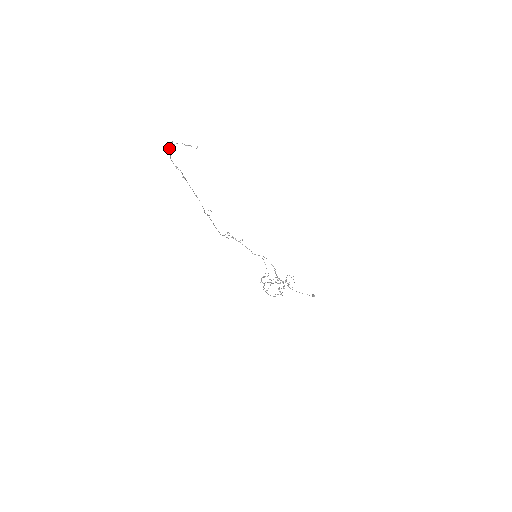
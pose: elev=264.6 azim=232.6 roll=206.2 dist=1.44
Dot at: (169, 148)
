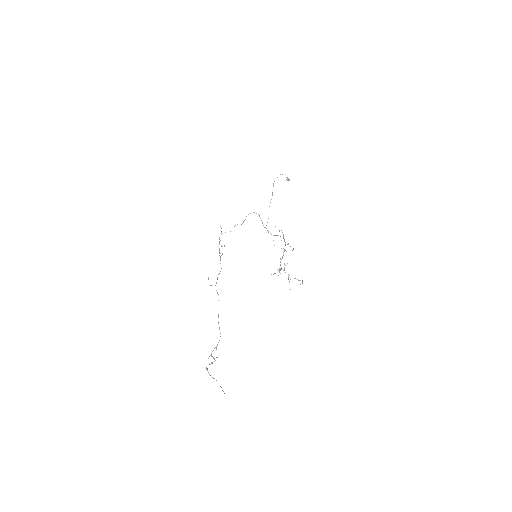
Dot at: occluded
